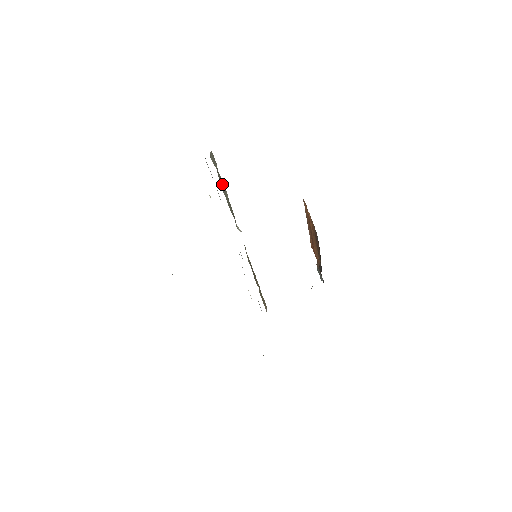
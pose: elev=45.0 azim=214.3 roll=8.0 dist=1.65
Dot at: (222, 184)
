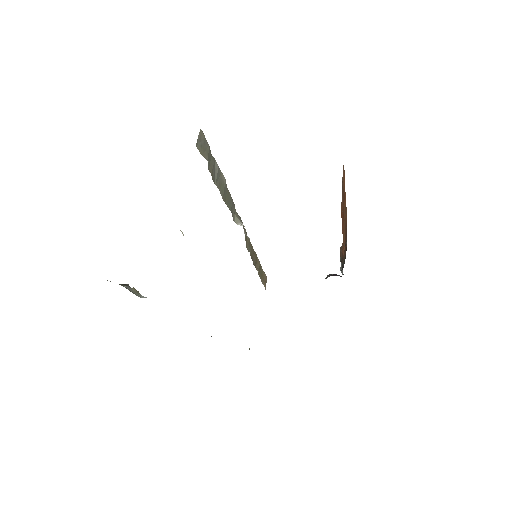
Dot at: (216, 172)
